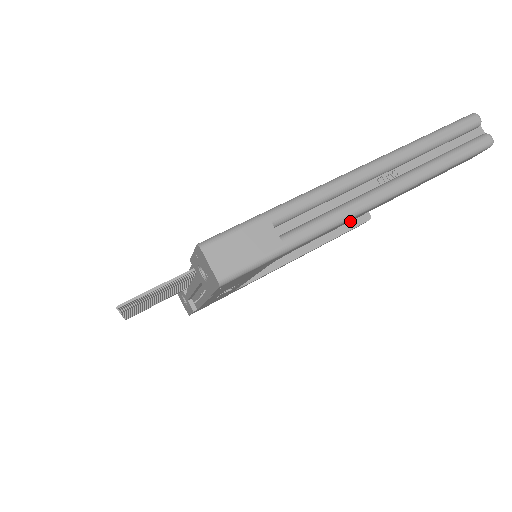
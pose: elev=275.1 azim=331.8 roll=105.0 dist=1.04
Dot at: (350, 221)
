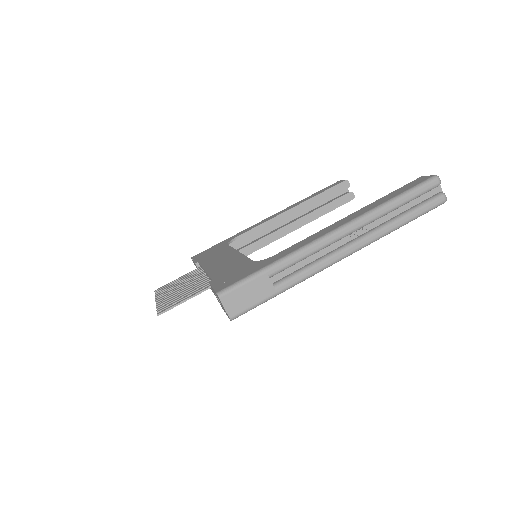
Dot at: (336, 201)
